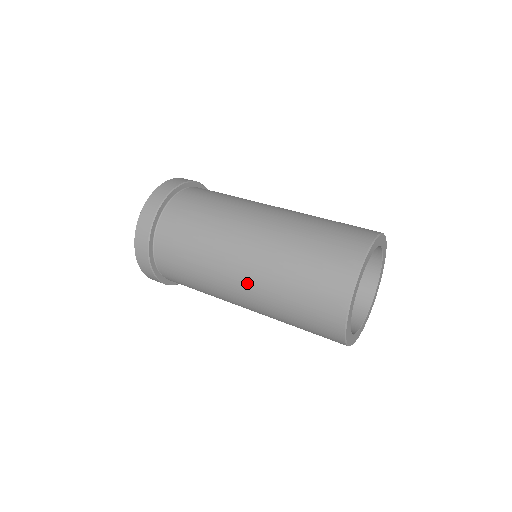
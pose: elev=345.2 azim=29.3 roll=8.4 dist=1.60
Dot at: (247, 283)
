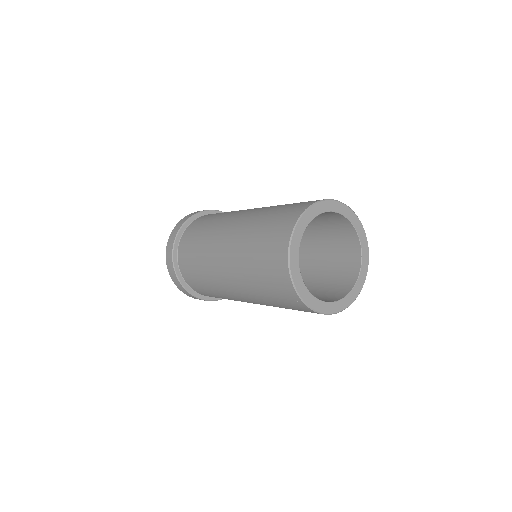
Dot at: (241, 294)
